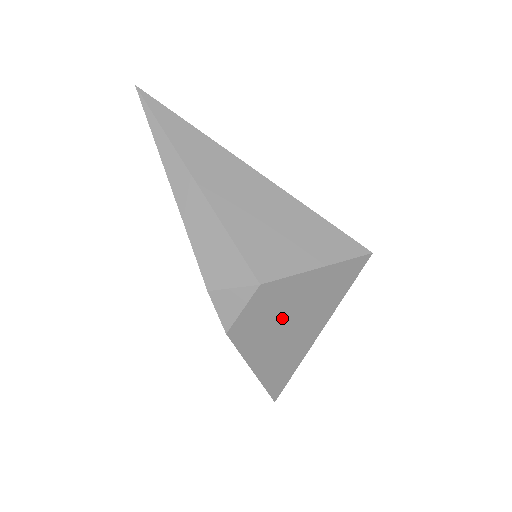
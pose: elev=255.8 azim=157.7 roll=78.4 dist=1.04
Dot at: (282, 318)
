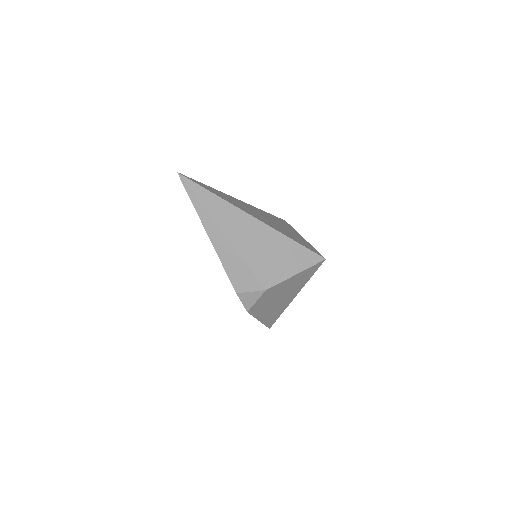
Dot at: (276, 297)
